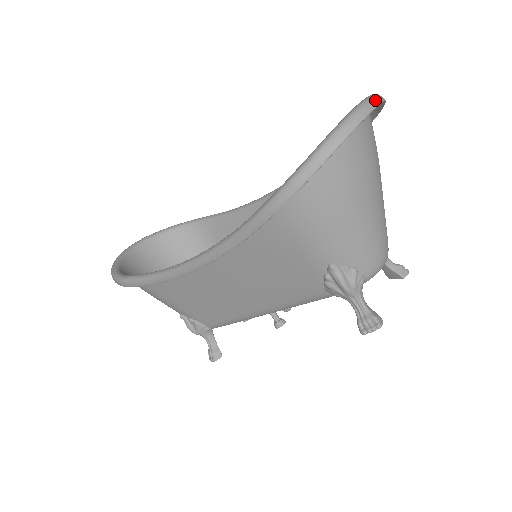
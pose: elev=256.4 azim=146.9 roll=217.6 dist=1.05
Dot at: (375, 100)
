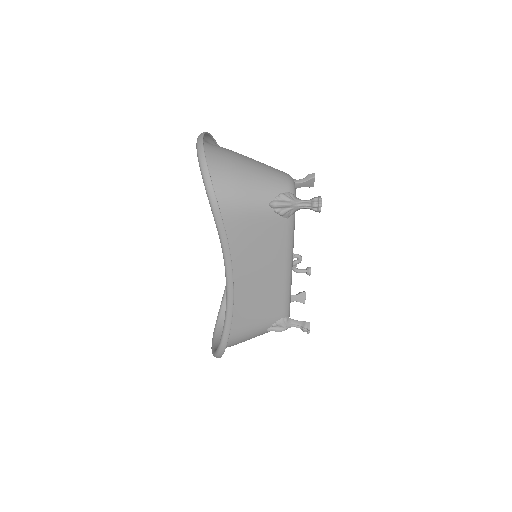
Dot at: (200, 135)
